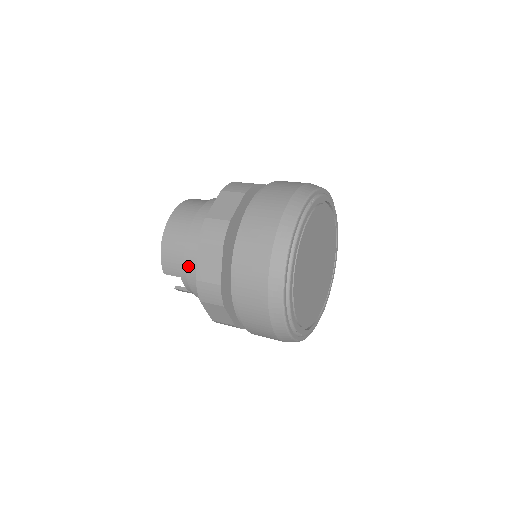
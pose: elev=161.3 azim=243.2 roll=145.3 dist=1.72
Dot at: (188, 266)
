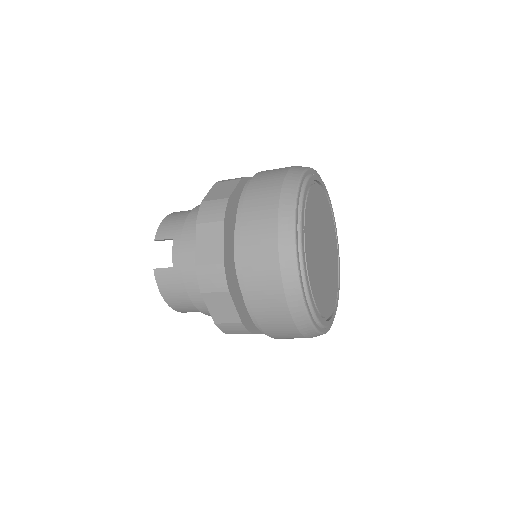
Dot at: (190, 218)
